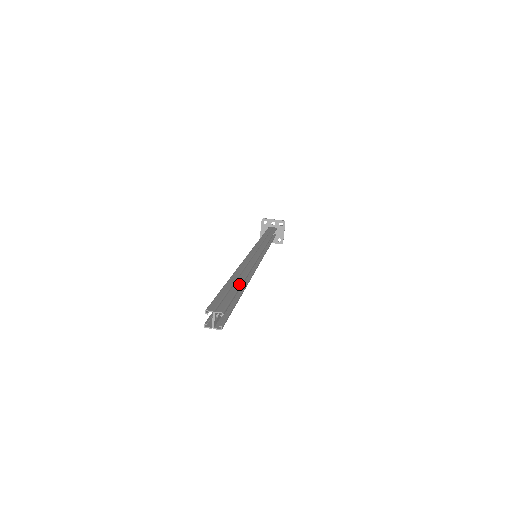
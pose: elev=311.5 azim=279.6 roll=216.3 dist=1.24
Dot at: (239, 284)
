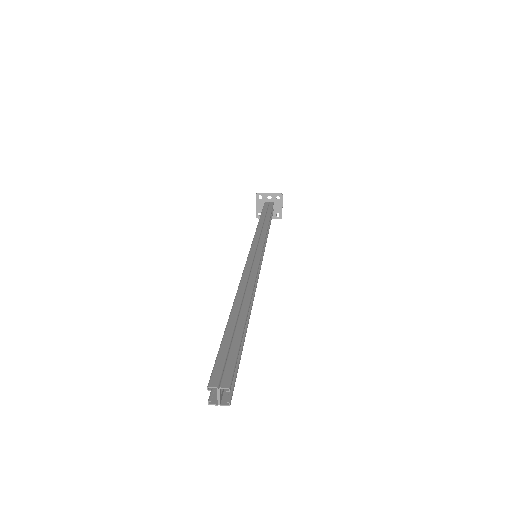
Dot at: (243, 323)
